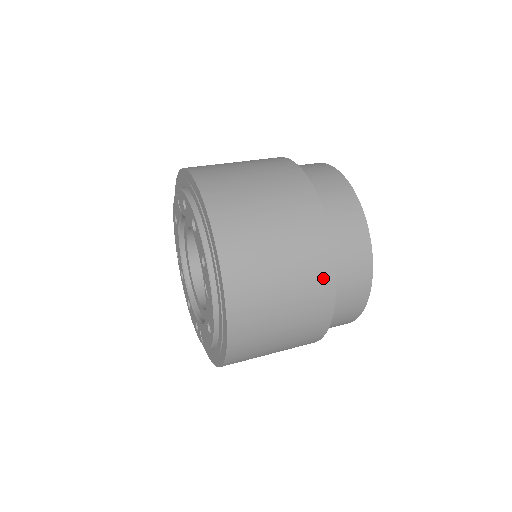
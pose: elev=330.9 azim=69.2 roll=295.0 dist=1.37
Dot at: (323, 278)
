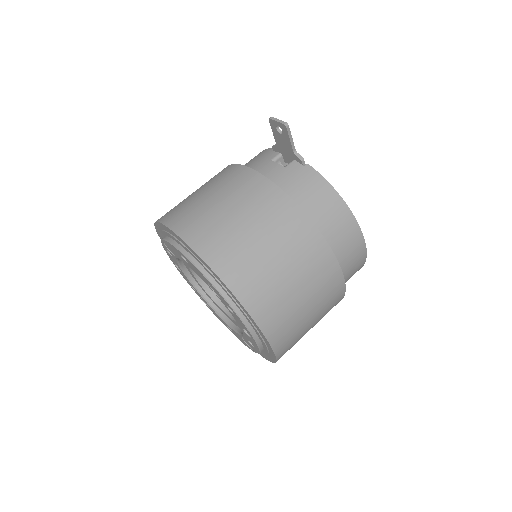
Dot at: occluded
